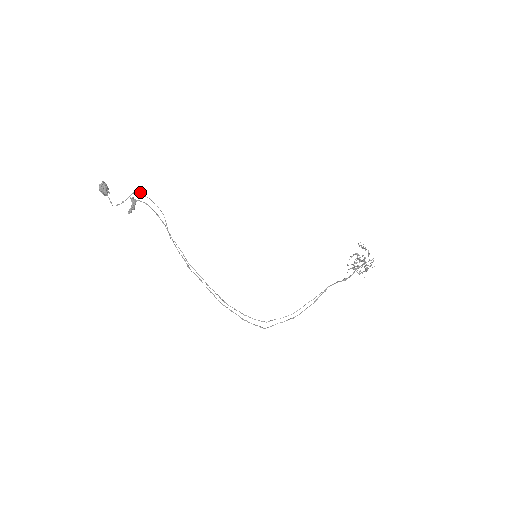
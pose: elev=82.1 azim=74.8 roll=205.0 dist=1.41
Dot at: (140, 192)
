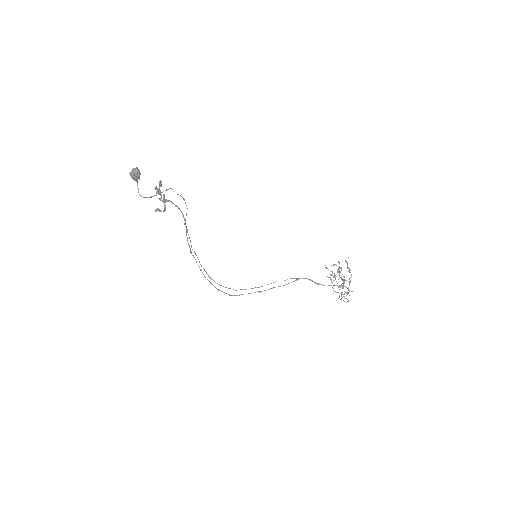
Dot at: occluded
